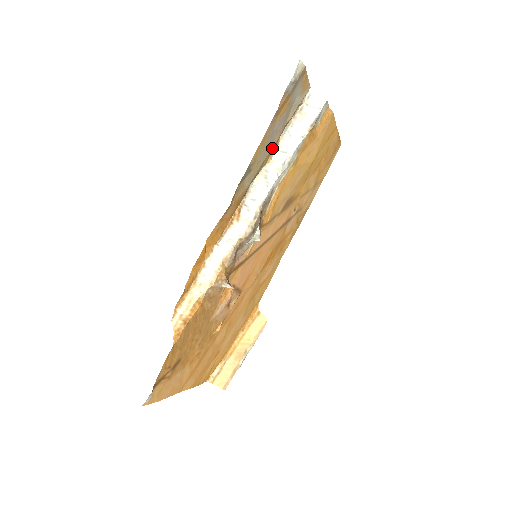
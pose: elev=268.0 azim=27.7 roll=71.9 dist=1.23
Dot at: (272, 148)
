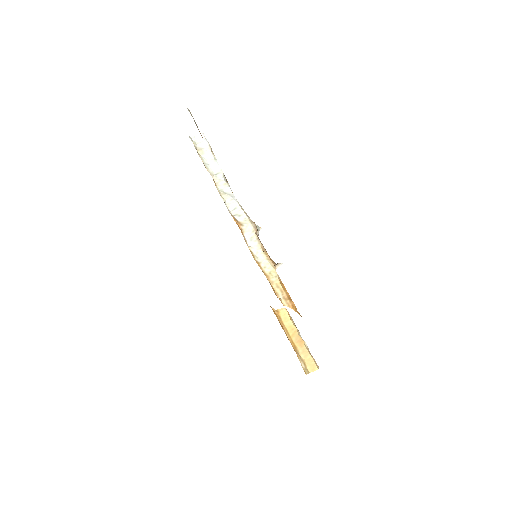
Dot at: occluded
